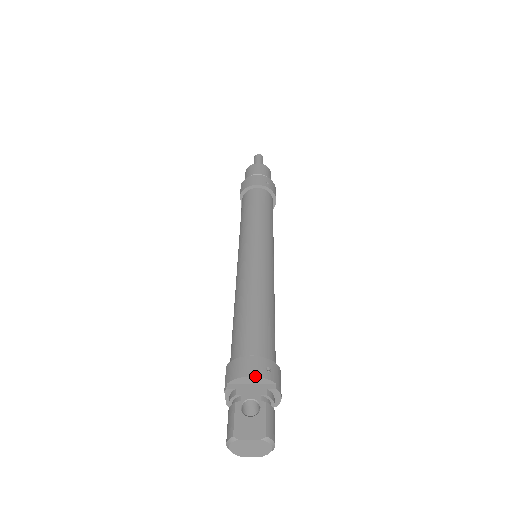
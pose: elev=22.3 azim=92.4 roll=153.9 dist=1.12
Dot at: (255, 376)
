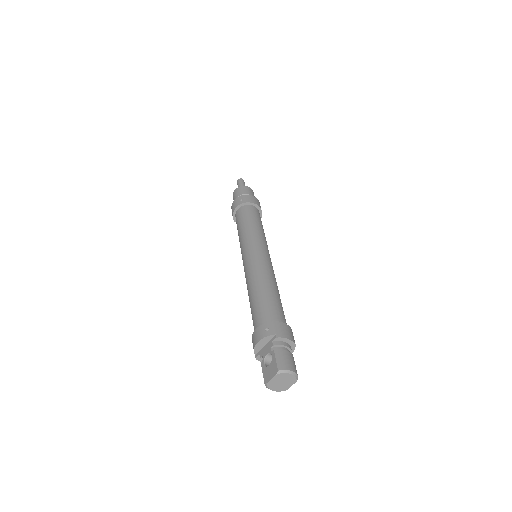
Dot at: (260, 340)
